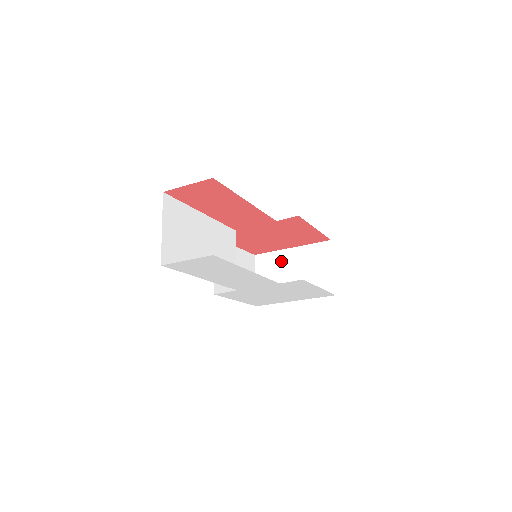
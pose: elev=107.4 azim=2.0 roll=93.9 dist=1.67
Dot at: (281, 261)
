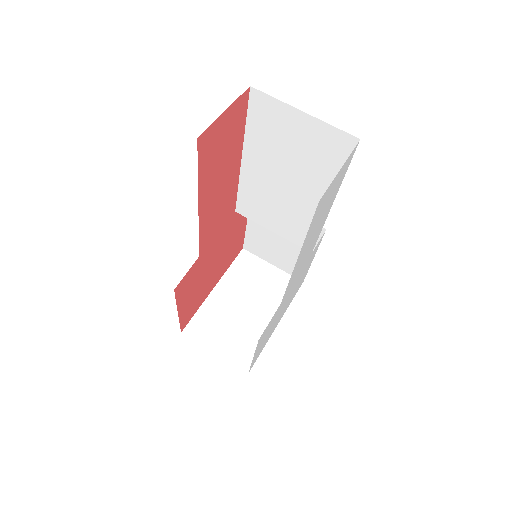
Dot at: (219, 308)
